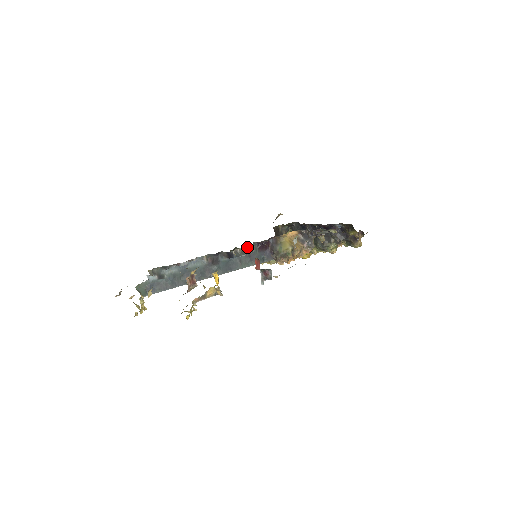
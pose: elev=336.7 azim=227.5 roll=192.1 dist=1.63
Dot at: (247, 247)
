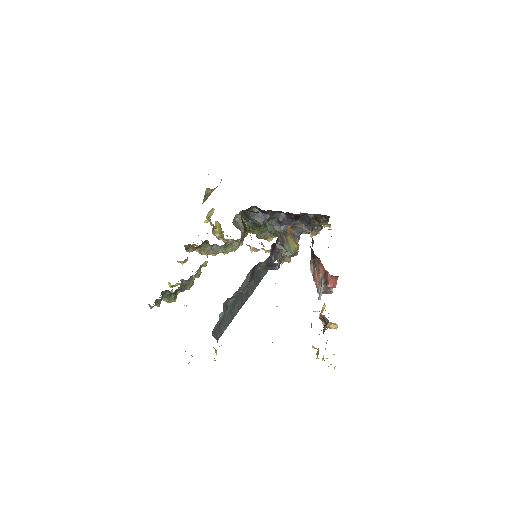
Dot at: (279, 253)
